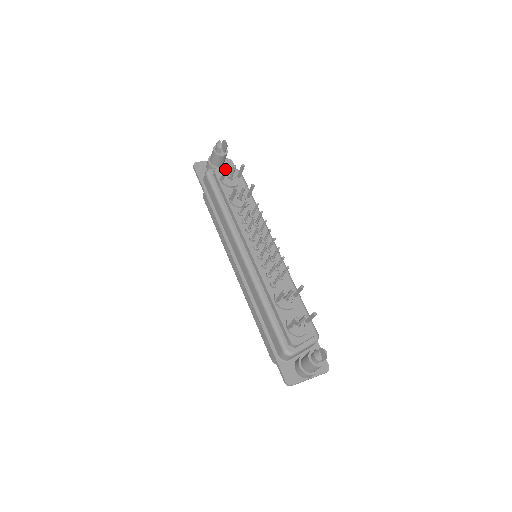
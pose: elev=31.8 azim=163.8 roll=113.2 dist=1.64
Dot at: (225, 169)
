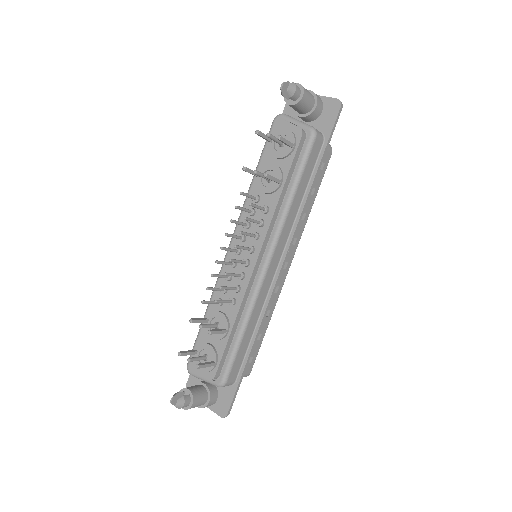
Dot at: (257, 133)
